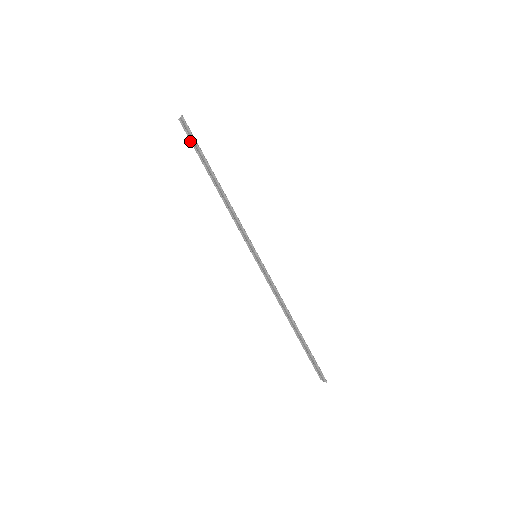
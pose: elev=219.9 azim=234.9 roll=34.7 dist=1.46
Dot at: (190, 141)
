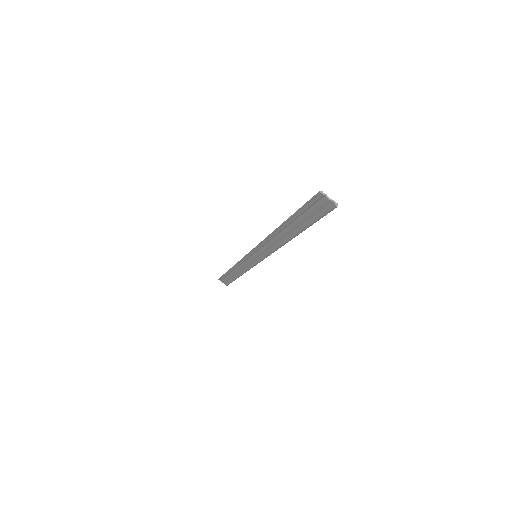
Dot at: (305, 206)
